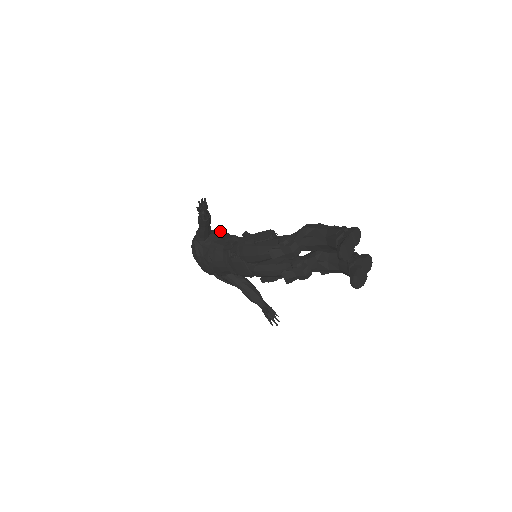
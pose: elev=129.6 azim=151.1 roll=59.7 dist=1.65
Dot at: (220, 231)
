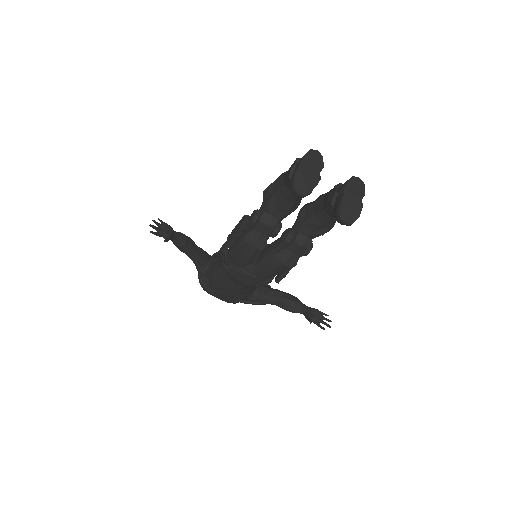
Dot at: occluded
